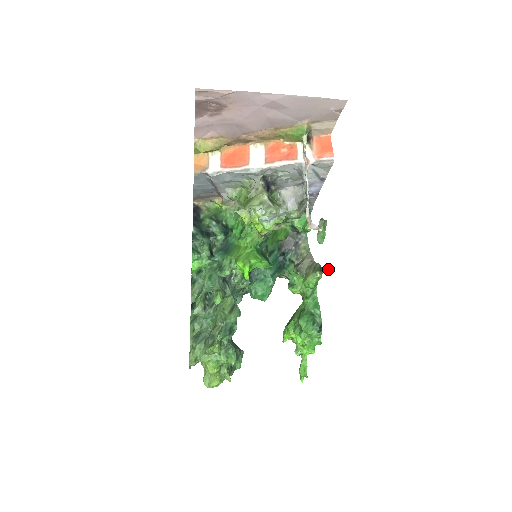
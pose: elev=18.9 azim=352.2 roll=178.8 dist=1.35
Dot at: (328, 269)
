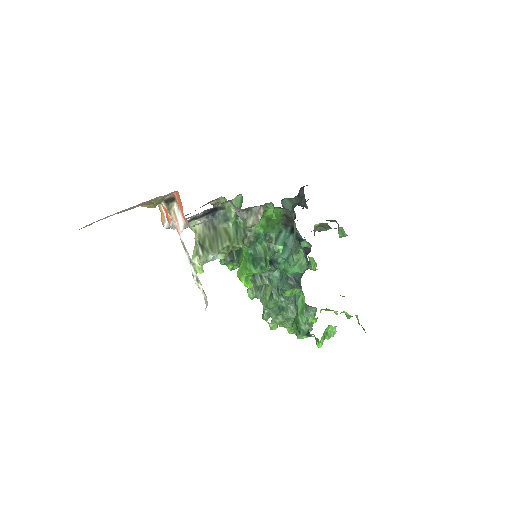
Dot at: occluded
